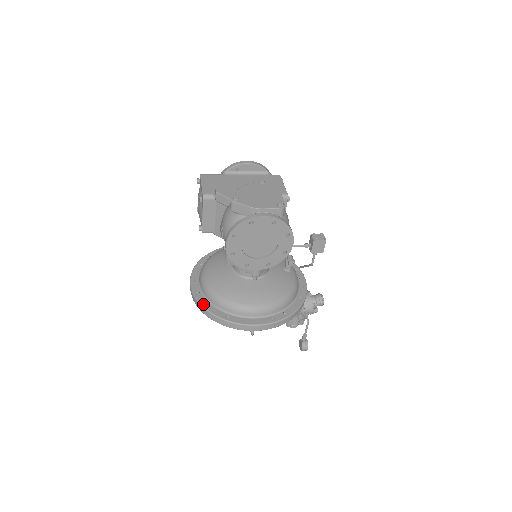
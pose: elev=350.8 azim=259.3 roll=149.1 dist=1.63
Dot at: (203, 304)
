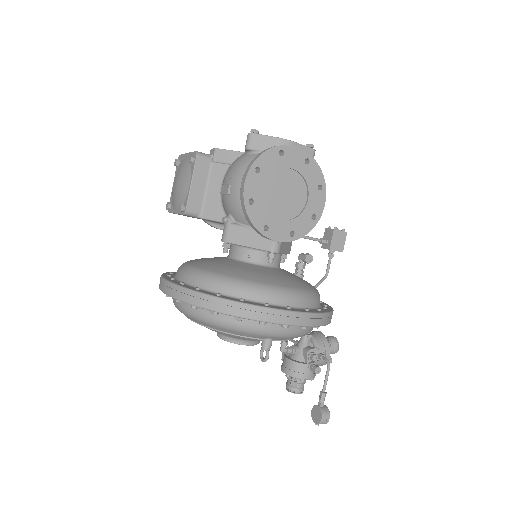
Dot at: (196, 290)
